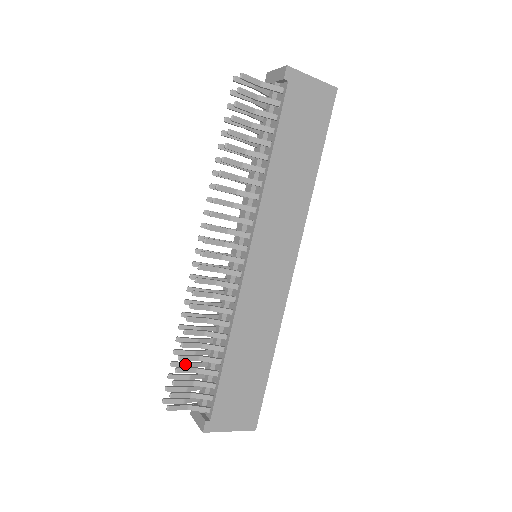
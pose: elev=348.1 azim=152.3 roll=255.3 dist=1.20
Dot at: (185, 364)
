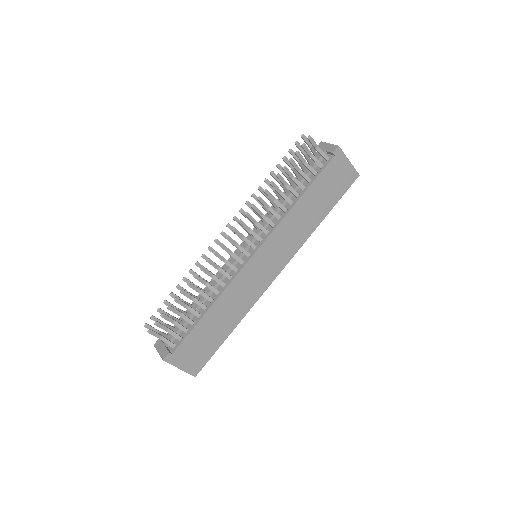
Dot at: (173, 306)
